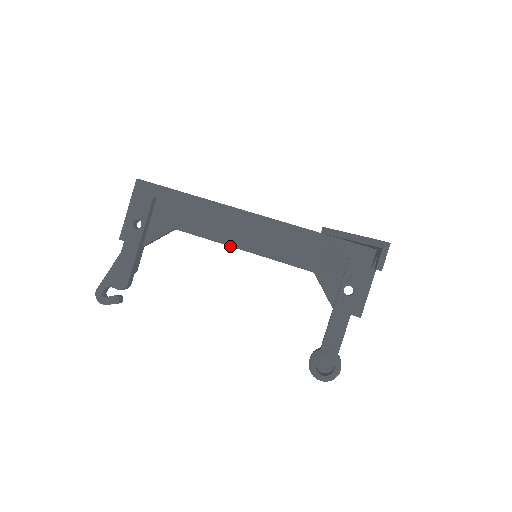
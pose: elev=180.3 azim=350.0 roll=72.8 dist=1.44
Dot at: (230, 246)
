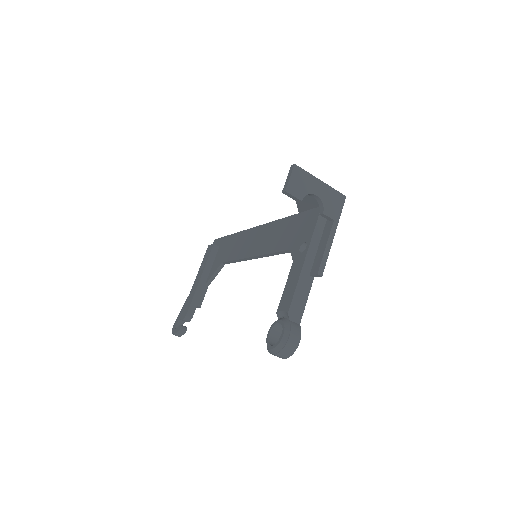
Dot at: (245, 258)
